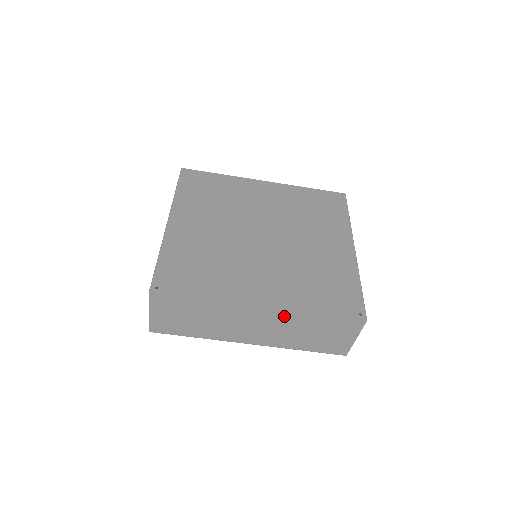
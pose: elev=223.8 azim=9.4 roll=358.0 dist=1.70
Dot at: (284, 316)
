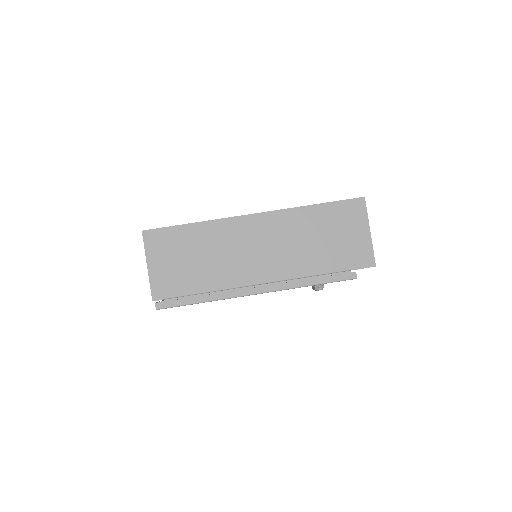
Dot at: (282, 220)
